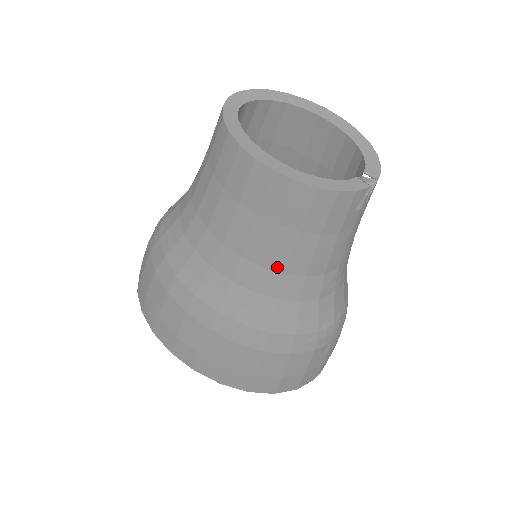
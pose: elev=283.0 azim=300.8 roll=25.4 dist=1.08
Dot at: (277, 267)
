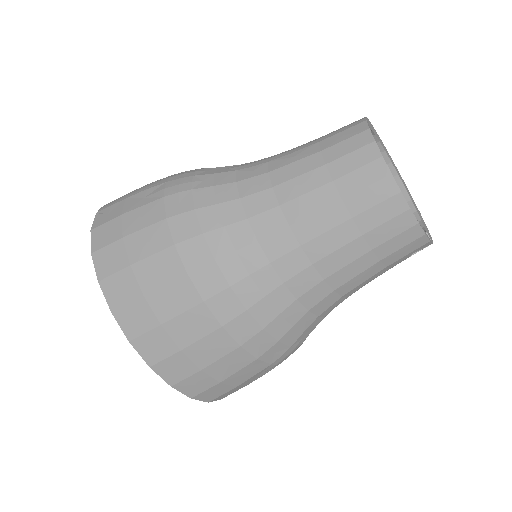
Dot at: (324, 270)
